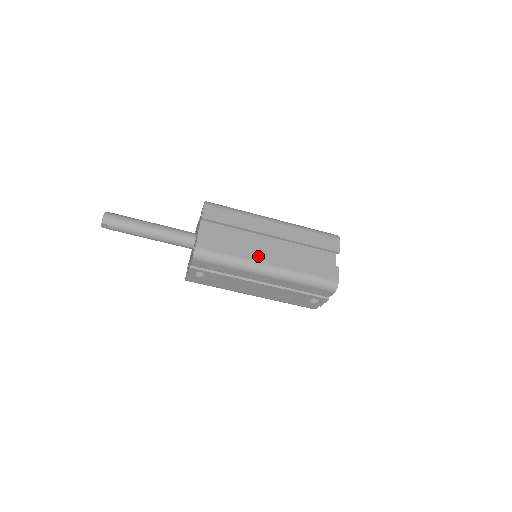
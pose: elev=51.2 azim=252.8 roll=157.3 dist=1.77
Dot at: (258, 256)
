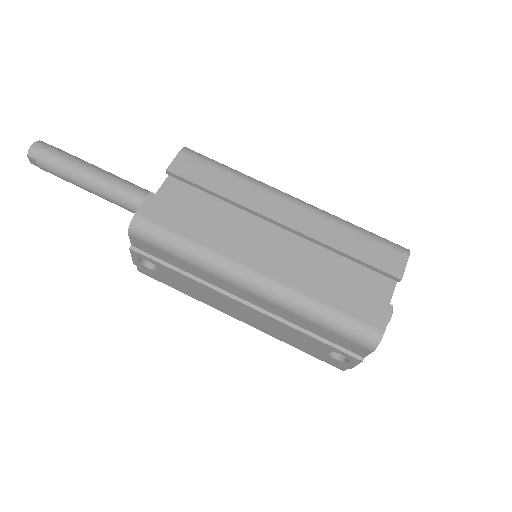
Dot at: (241, 252)
